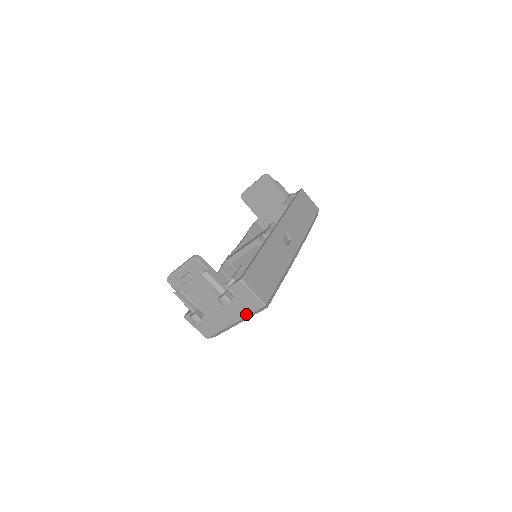
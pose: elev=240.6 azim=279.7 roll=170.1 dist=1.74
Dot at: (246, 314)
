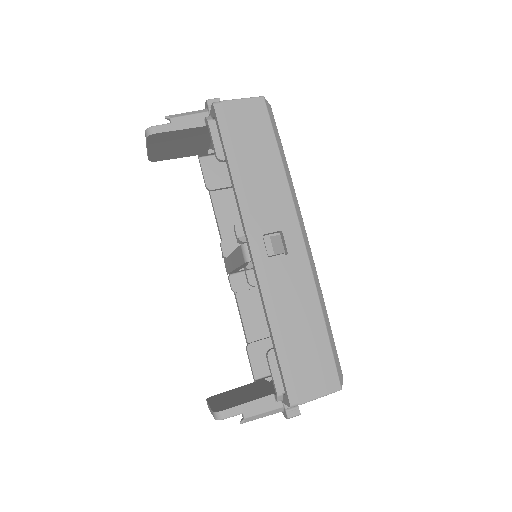
Dot at: occluded
